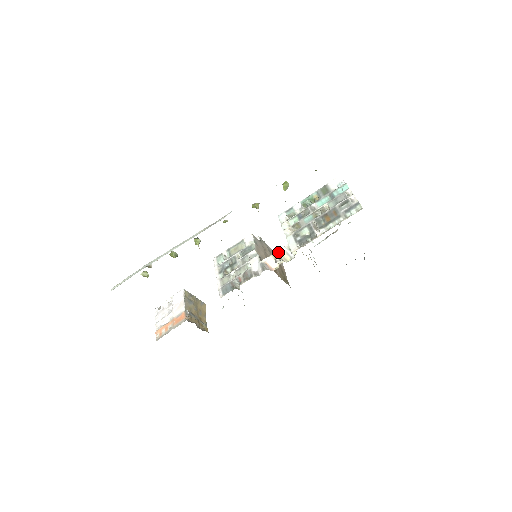
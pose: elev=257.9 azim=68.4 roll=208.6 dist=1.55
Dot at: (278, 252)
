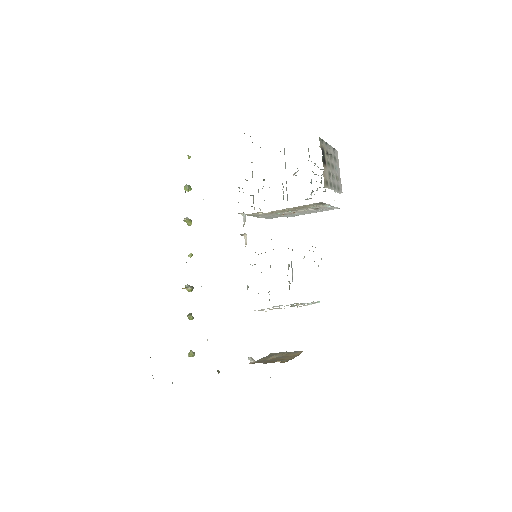
Dot at: occluded
